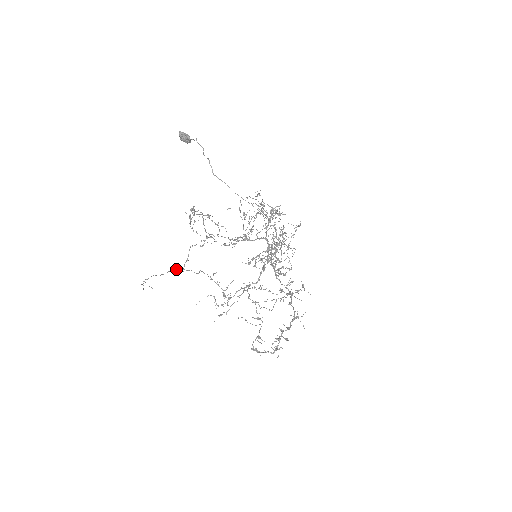
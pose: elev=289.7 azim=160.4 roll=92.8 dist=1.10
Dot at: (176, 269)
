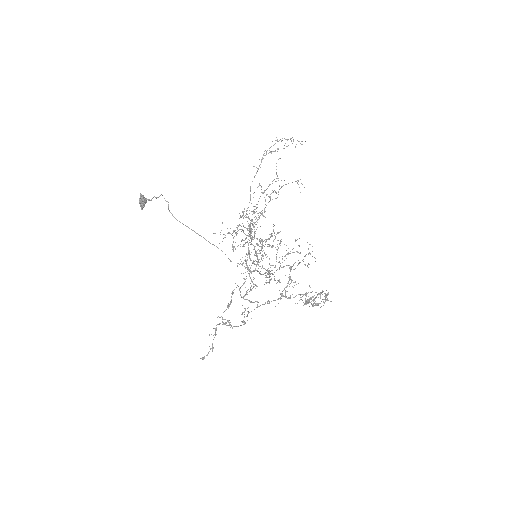
Dot at: (248, 223)
